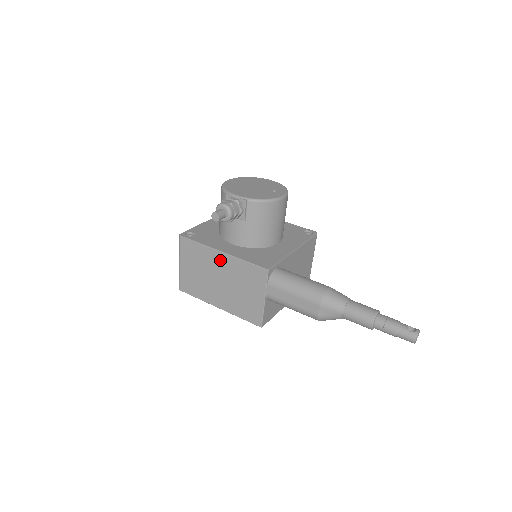
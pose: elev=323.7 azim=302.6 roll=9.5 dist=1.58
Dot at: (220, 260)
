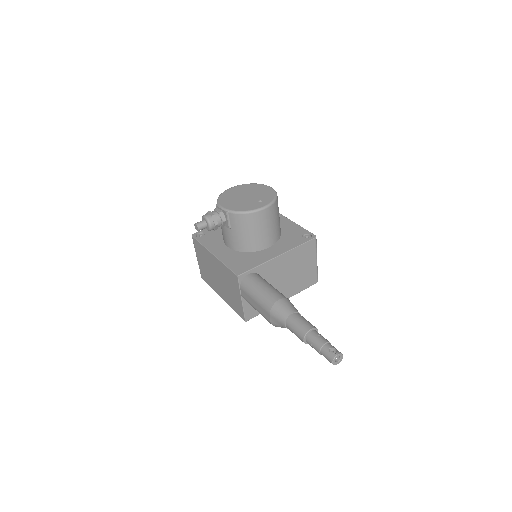
Dot at: (213, 261)
